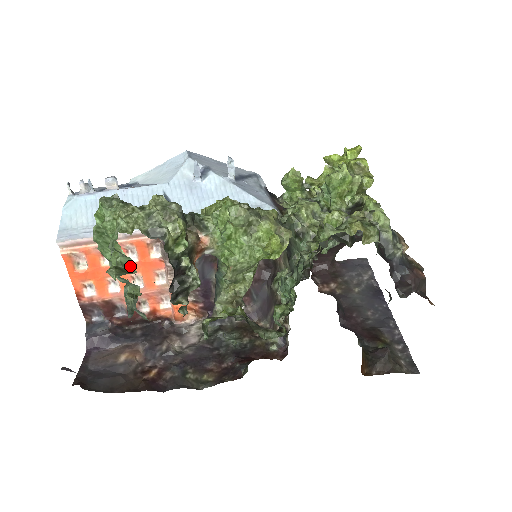
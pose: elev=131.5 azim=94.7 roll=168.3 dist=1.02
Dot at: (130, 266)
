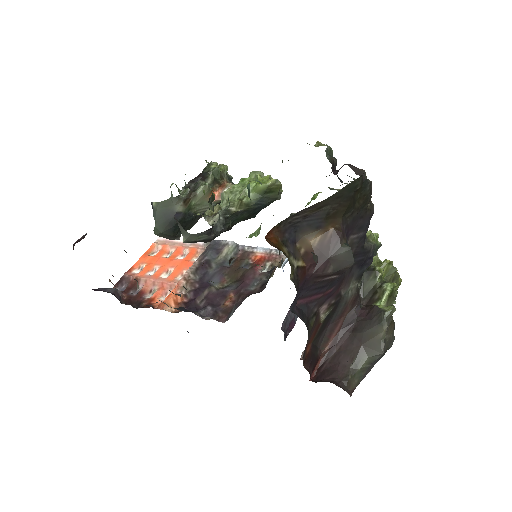
Dot at: occluded
